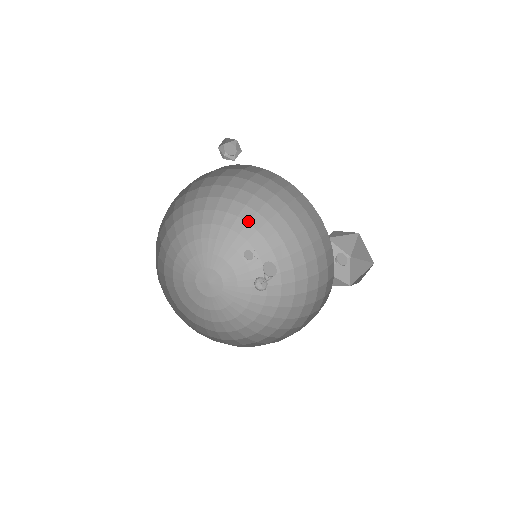
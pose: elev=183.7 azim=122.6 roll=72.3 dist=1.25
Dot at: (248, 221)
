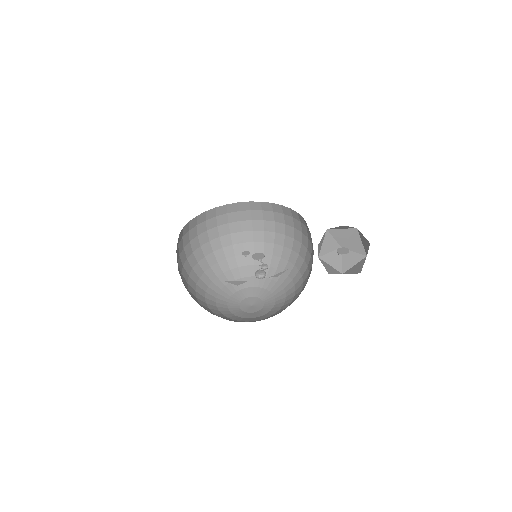
Dot at: (280, 256)
